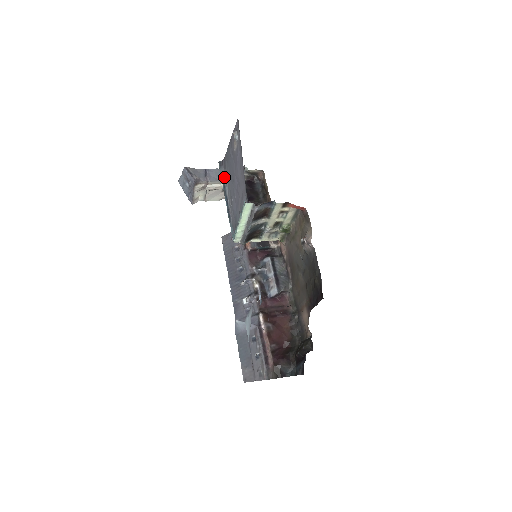
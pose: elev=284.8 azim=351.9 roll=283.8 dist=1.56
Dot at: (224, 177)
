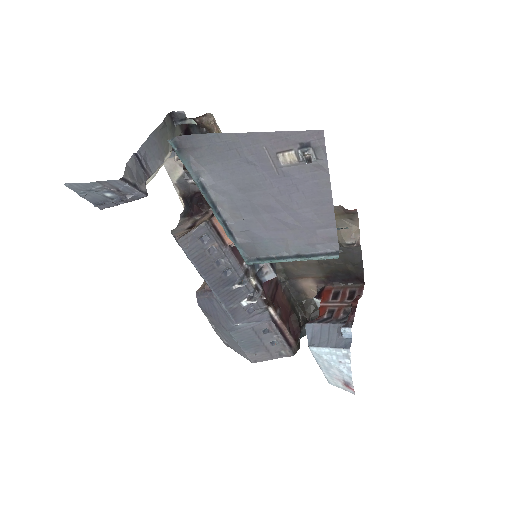
Dot at: (197, 171)
